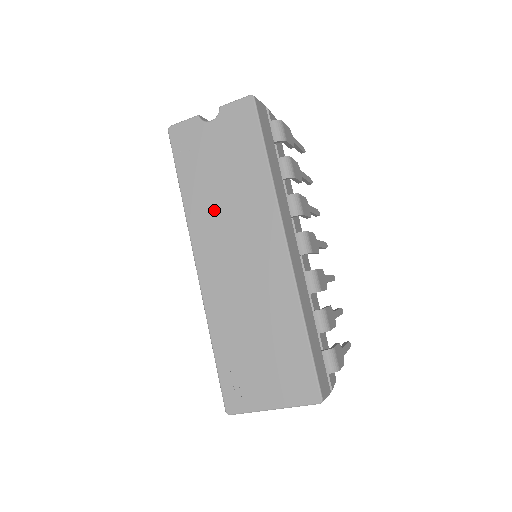
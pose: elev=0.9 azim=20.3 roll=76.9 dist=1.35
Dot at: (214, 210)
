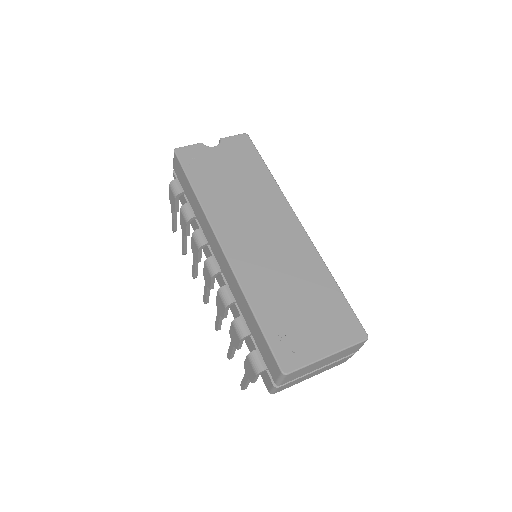
Dot at: (231, 203)
